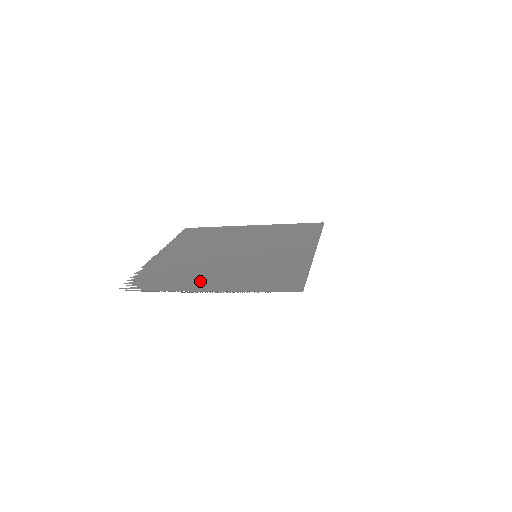
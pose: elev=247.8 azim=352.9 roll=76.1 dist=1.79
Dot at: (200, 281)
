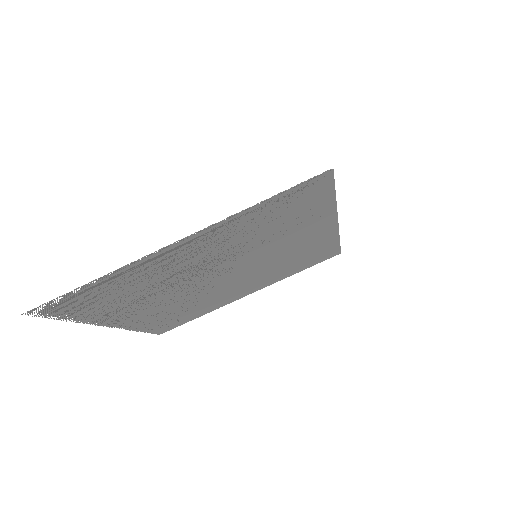
Dot at: (170, 261)
